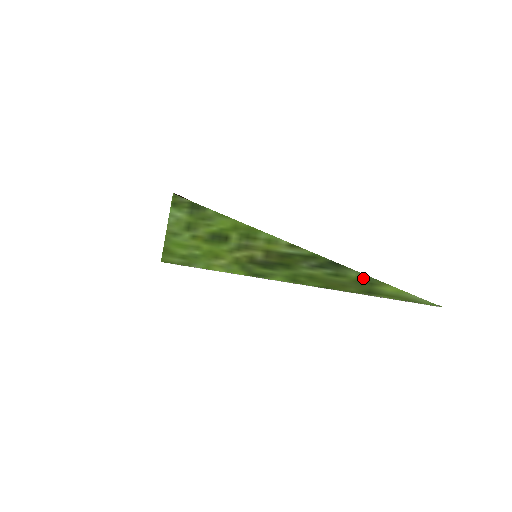
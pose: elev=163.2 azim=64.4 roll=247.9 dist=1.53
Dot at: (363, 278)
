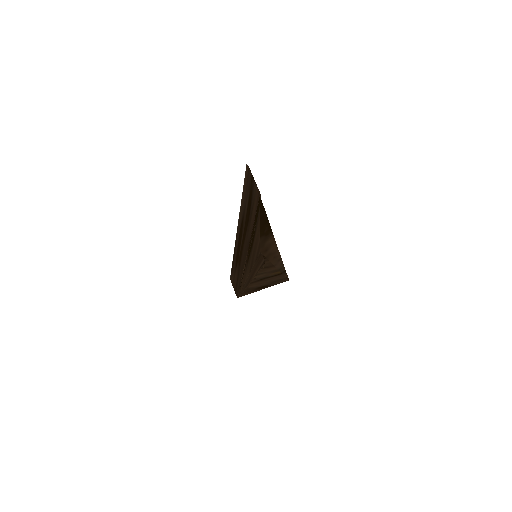
Dot at: occluded
